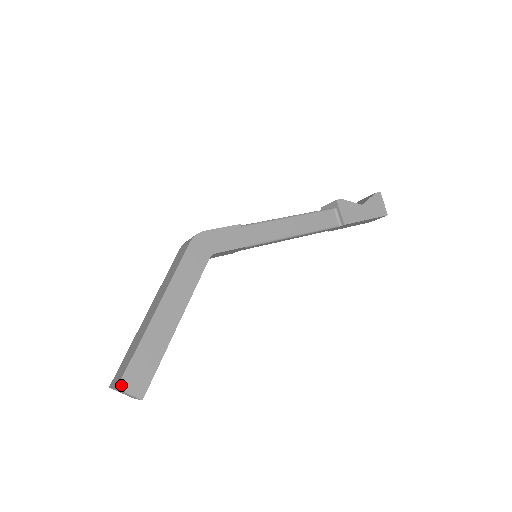
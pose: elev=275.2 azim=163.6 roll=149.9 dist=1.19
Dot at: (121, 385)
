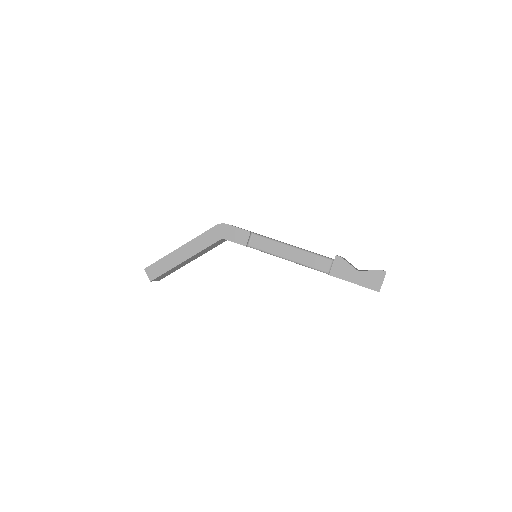
Dot at: (147, 269)
